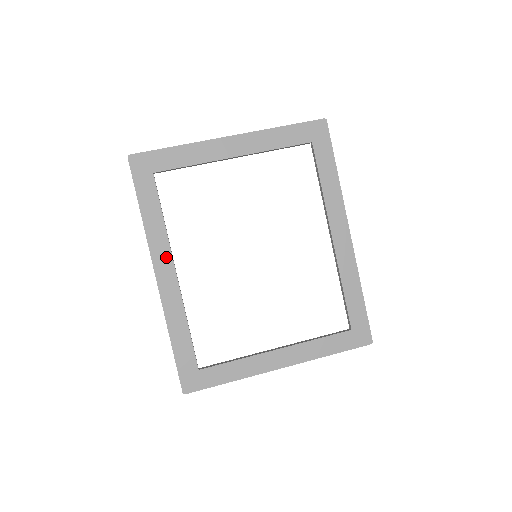
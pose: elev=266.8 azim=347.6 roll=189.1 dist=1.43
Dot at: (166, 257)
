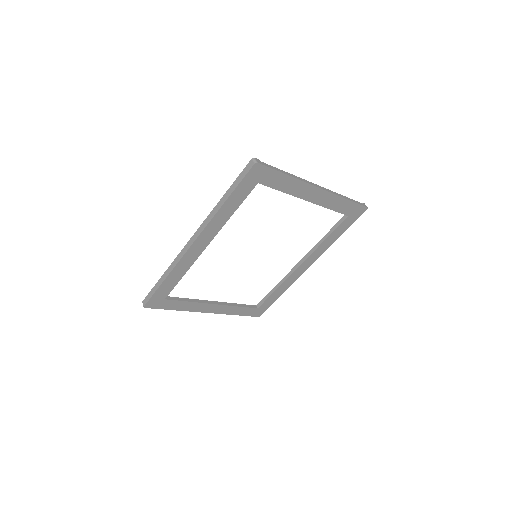
Dot at: (211, 235)
